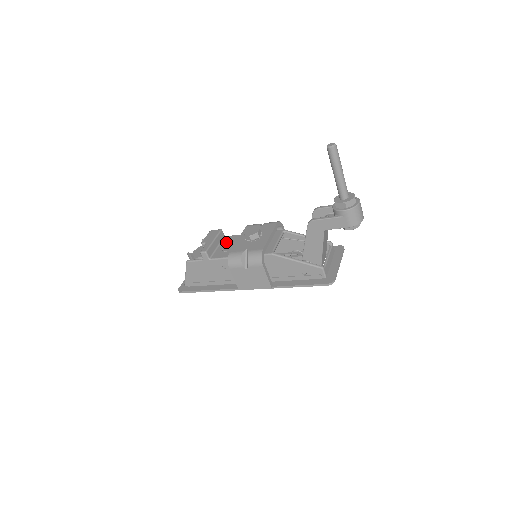
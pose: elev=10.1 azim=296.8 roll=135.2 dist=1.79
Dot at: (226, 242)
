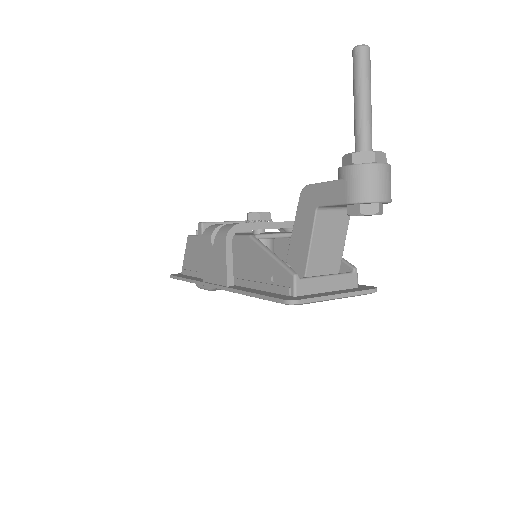
Dot at: occluded
